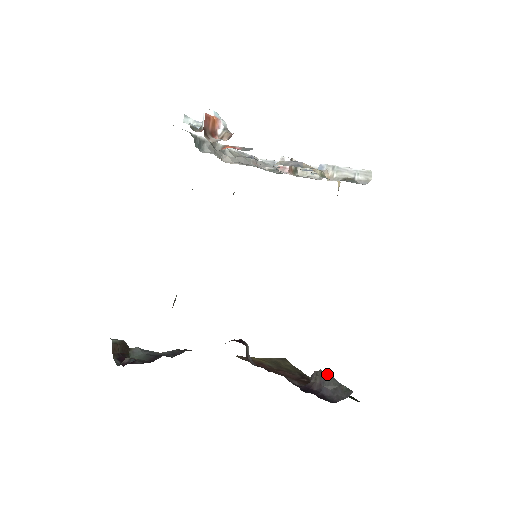
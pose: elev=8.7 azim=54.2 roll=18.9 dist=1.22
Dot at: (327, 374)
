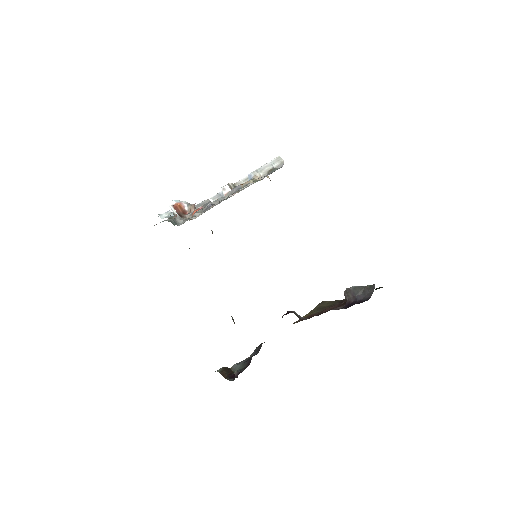
Dot at: (352, 287)
